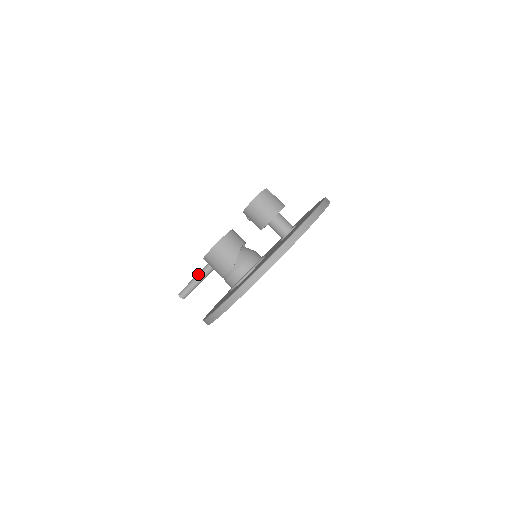
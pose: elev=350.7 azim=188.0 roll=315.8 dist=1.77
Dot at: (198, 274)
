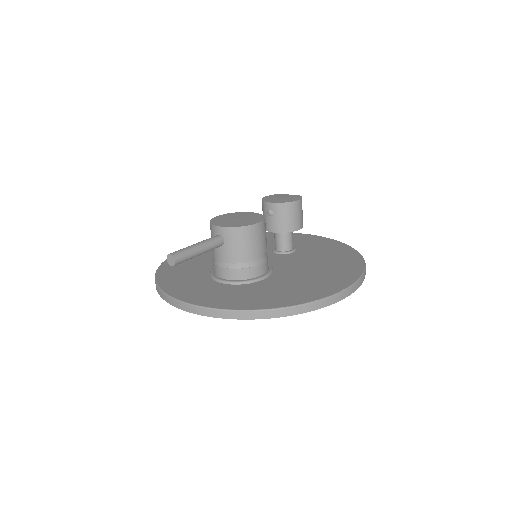
Dot at: (207, 242)
